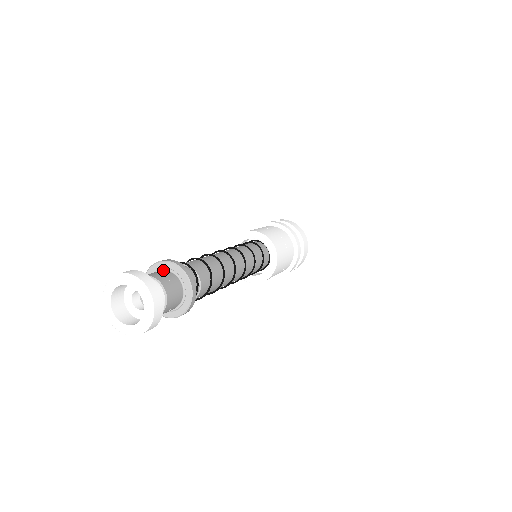
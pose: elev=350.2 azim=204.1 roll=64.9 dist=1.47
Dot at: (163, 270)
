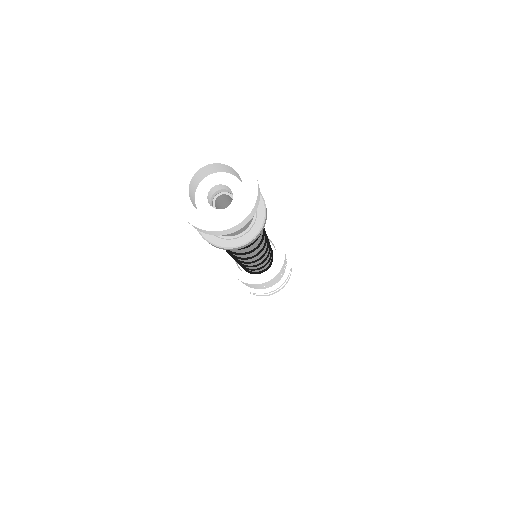
Dot at: occluded
